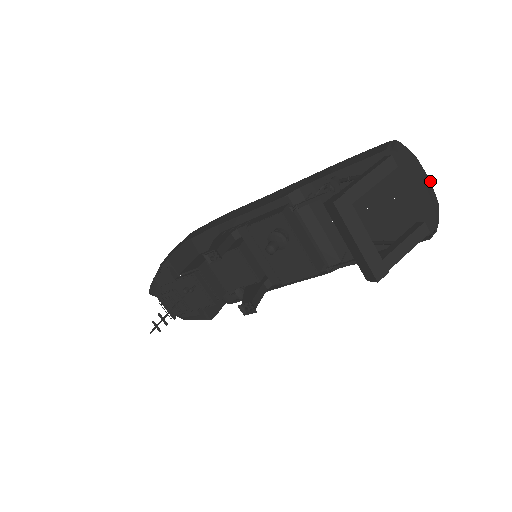
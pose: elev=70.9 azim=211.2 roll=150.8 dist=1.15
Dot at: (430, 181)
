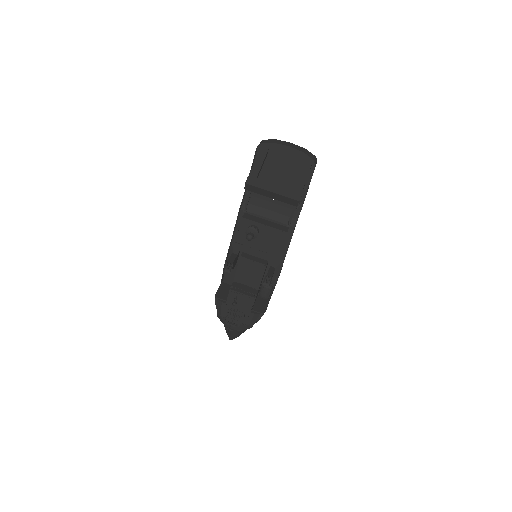
Dot at: (291, 143)
